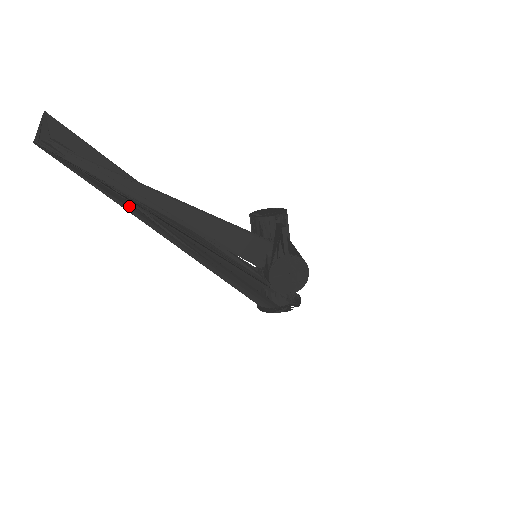
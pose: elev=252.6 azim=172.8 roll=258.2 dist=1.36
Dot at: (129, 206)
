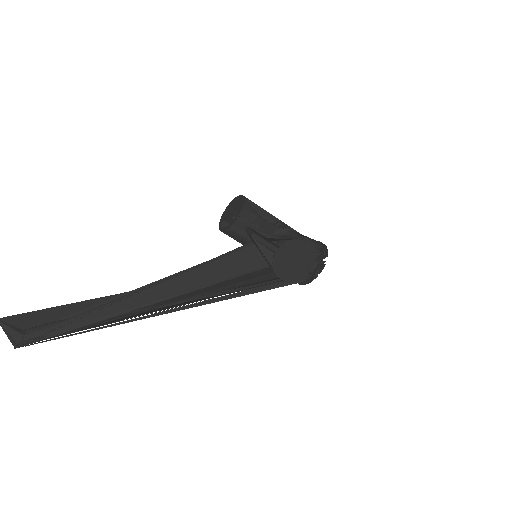
Dot at: (127, 317)
